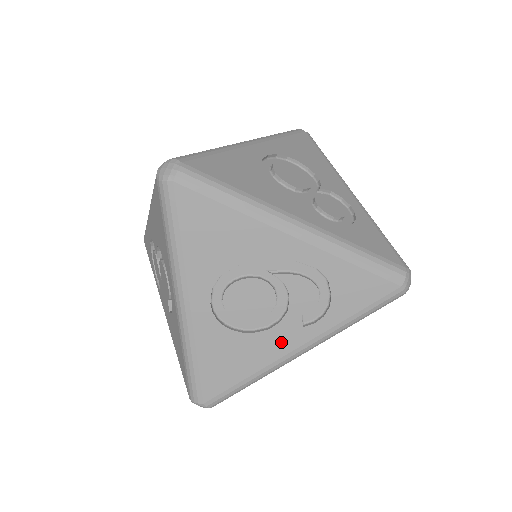
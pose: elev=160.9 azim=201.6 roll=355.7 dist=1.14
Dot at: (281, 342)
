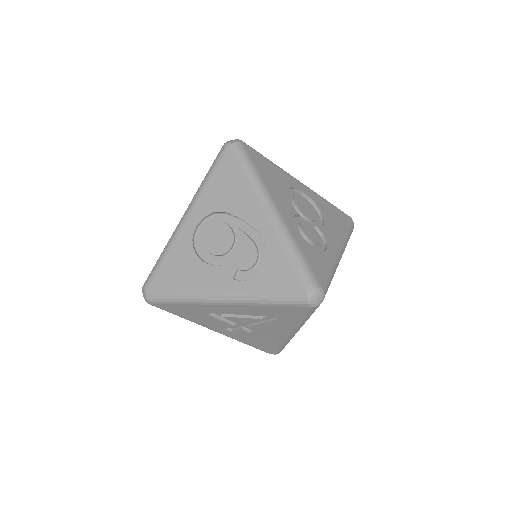
Dot at: (214, 280)
